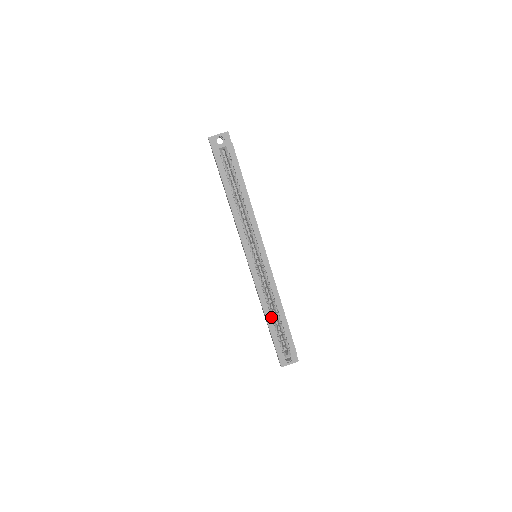
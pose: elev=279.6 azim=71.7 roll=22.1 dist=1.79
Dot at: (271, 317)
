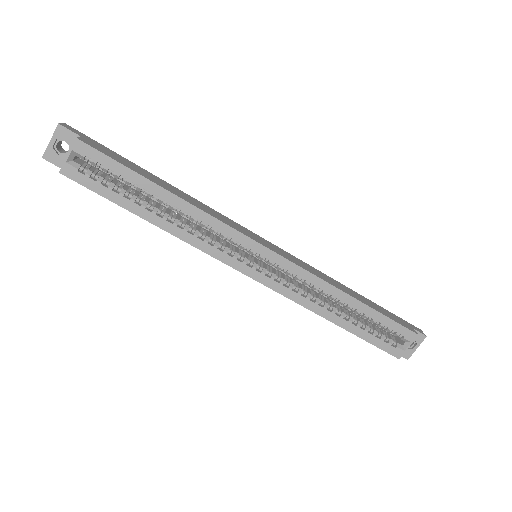
Dot at: (343, 317)
